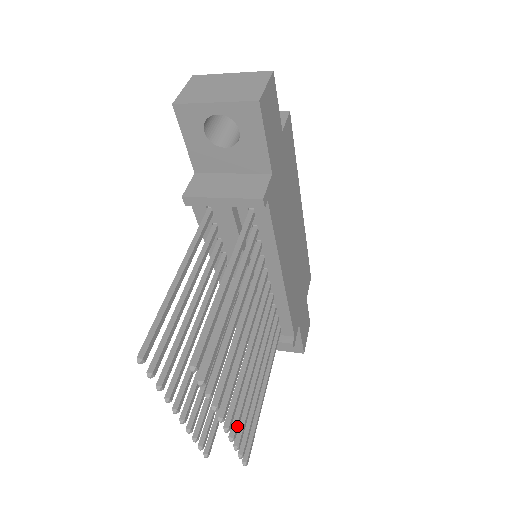
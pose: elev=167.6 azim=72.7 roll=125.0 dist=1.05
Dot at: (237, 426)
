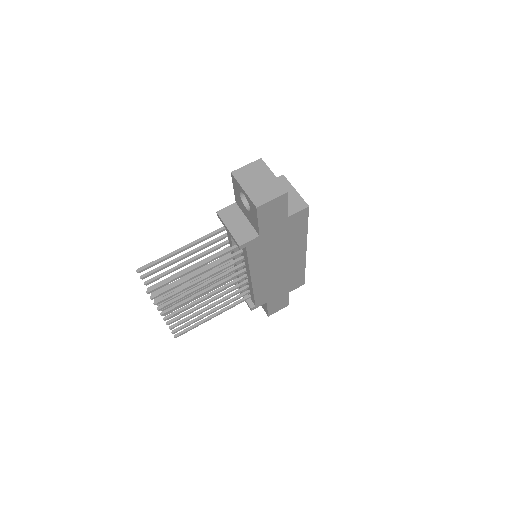
Dot at: (174, 321)
